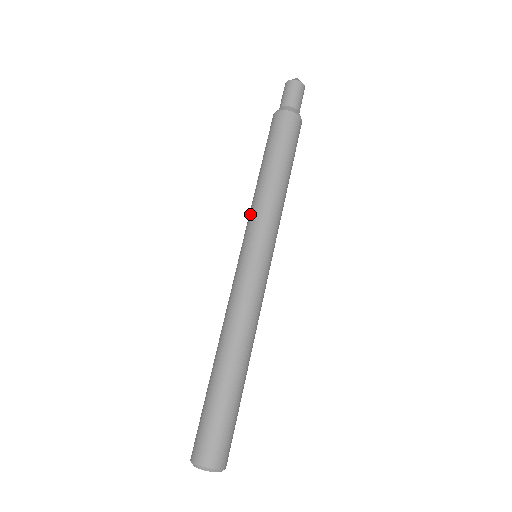
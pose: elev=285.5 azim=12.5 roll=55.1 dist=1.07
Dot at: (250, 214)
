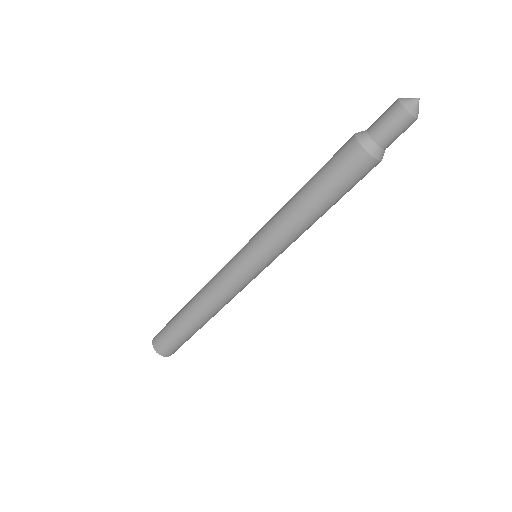
Dot at: (267, 227)
